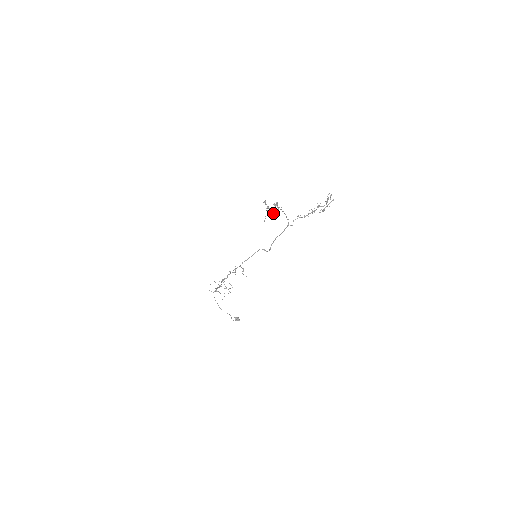
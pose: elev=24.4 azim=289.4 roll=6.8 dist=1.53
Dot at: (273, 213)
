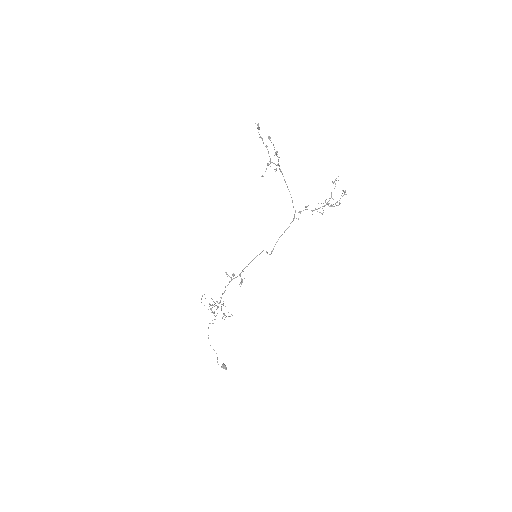
Dot at: (270, 161)
